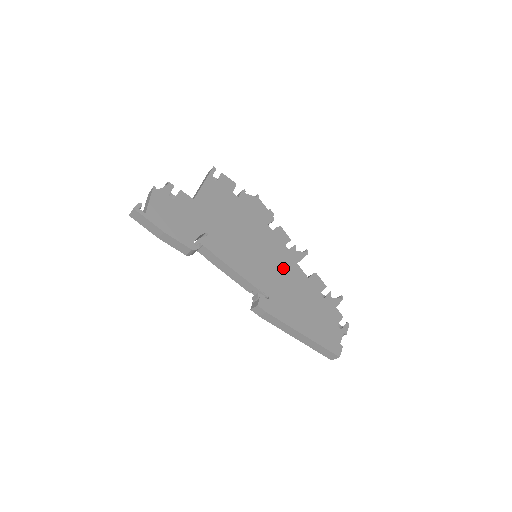
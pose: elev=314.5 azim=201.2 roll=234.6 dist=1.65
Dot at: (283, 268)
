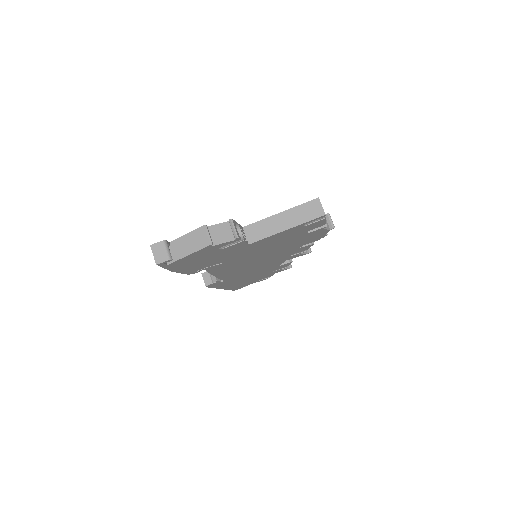
Dot at: (266, 266)
